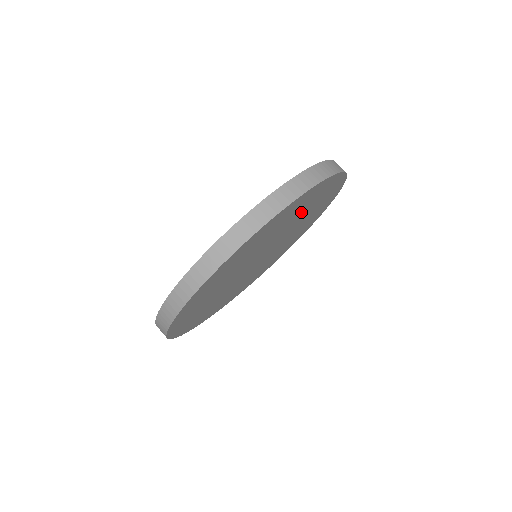
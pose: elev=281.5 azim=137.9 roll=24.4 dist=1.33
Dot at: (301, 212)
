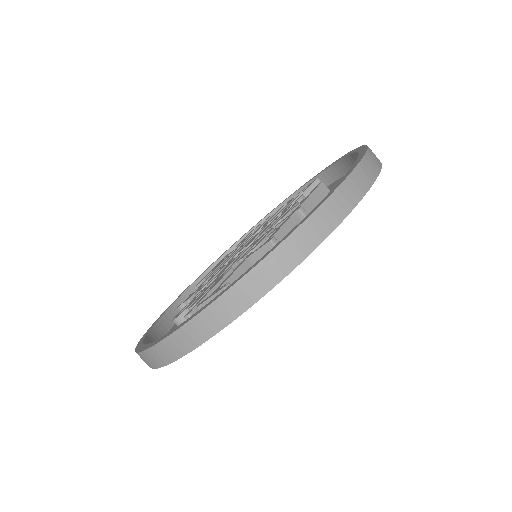
Dot at: occluded
